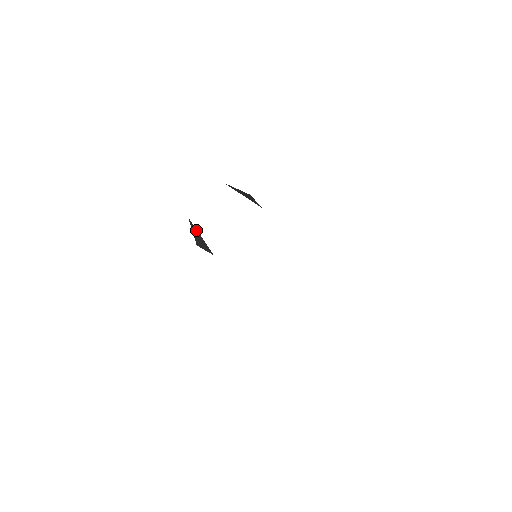
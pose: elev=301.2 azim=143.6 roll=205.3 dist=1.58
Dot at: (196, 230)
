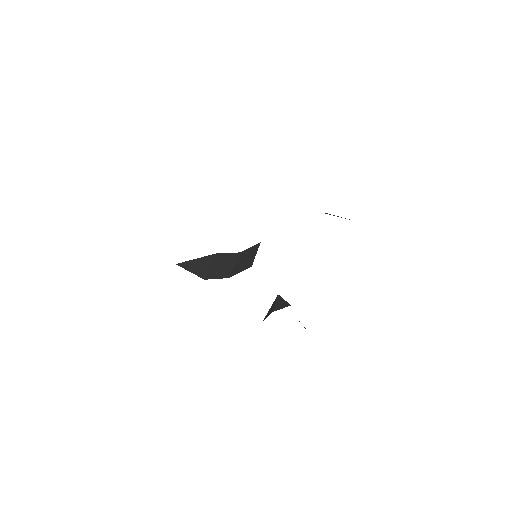
Dot at: (189, 262)
